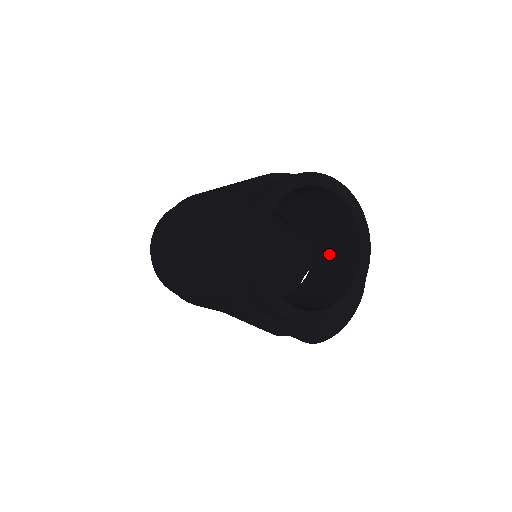
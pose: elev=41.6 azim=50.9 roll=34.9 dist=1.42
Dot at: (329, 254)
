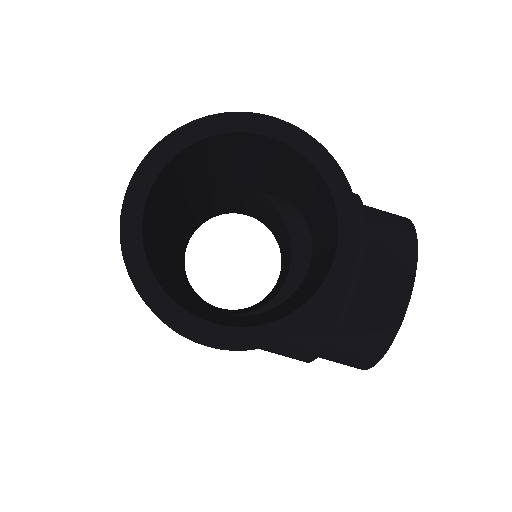
Dot at: (320, 234)
